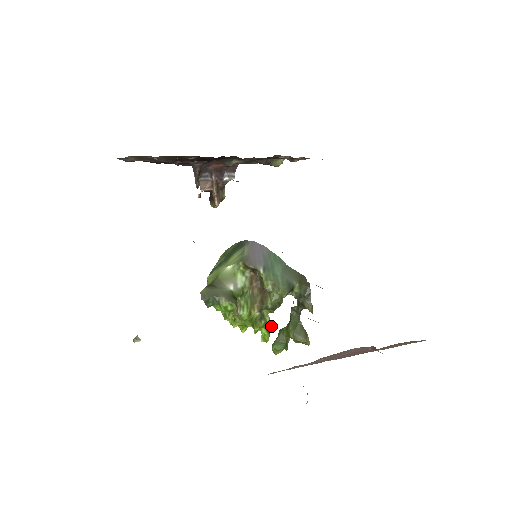
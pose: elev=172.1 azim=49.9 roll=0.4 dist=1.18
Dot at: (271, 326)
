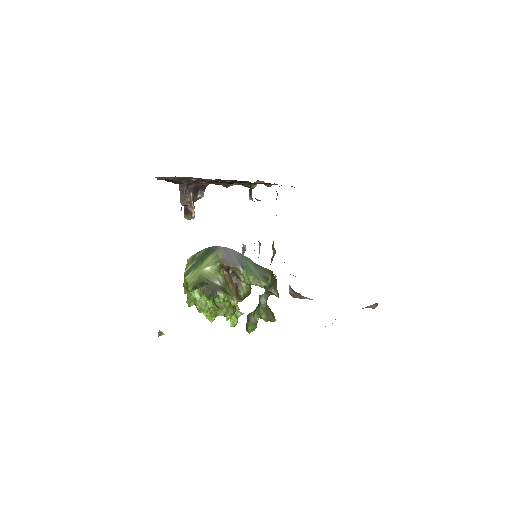
Dot at: (240, 313)
